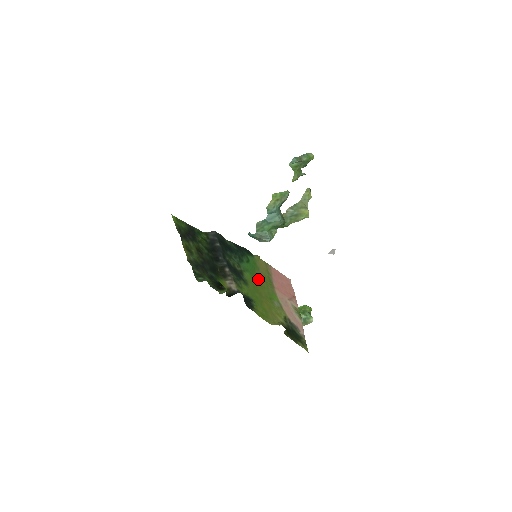
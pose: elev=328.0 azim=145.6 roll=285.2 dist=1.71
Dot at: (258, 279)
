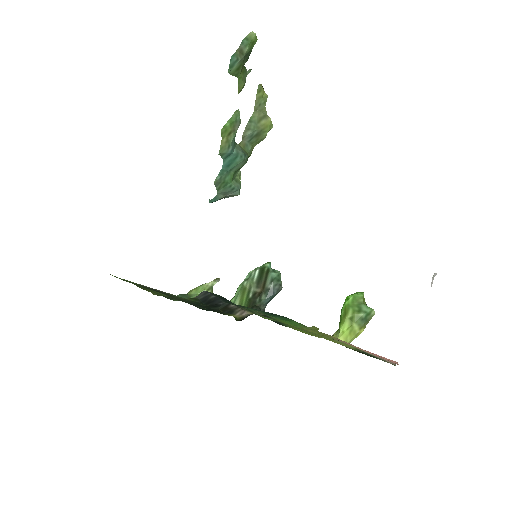
Dot at: (308, 331)
